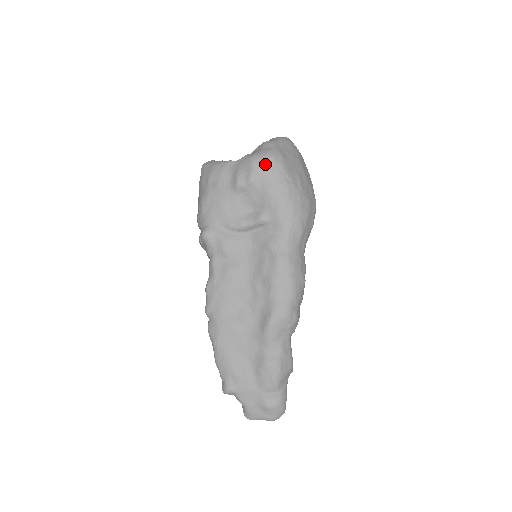
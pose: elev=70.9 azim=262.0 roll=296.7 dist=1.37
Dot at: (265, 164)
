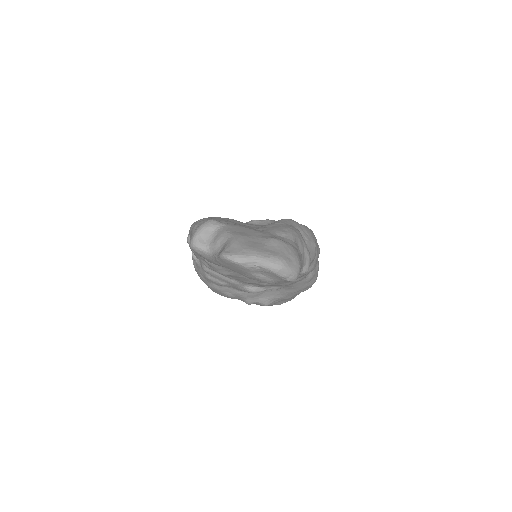
Dot at: occluded
